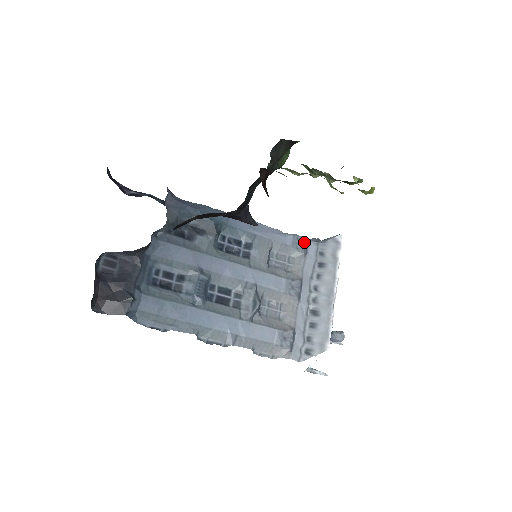
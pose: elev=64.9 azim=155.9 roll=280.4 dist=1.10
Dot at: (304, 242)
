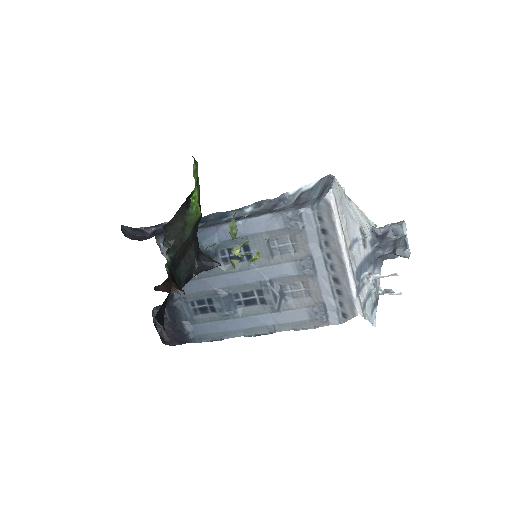
Dot at: (295, 218)
